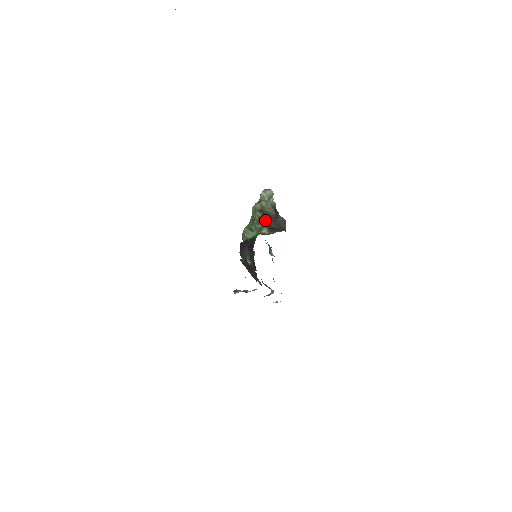
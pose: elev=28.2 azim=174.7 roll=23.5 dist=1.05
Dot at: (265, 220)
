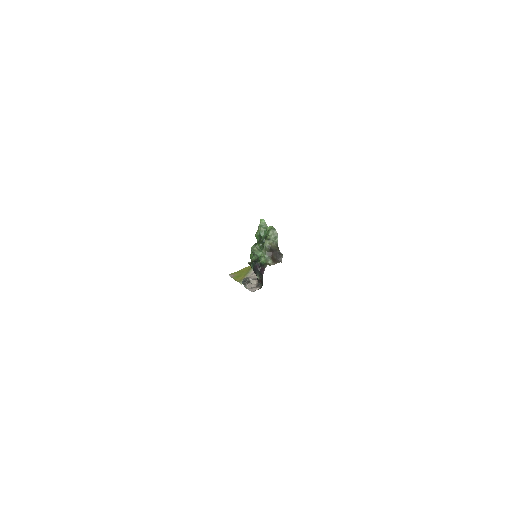
Dot at: (271, 253)
